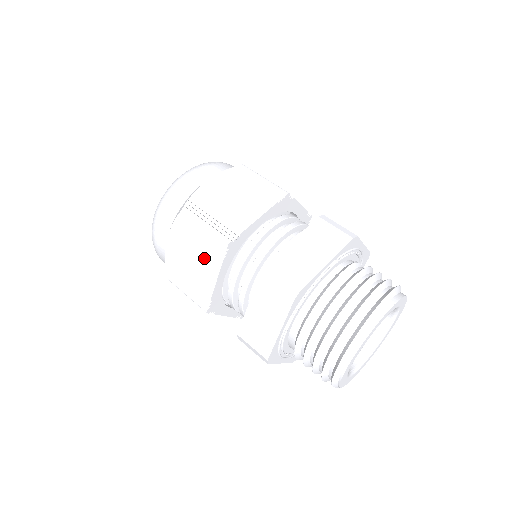
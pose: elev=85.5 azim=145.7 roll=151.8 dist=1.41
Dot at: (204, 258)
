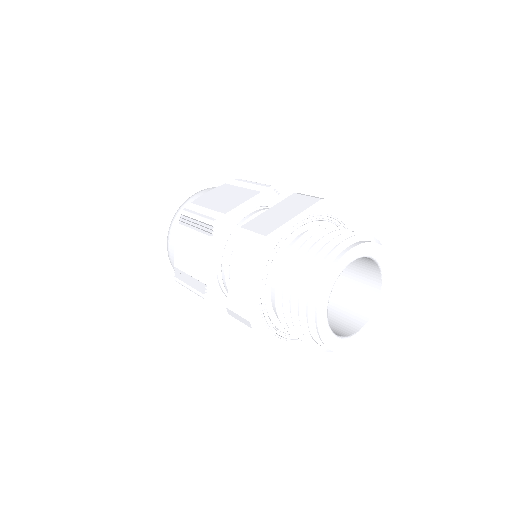
Dot at: (198, 245)
